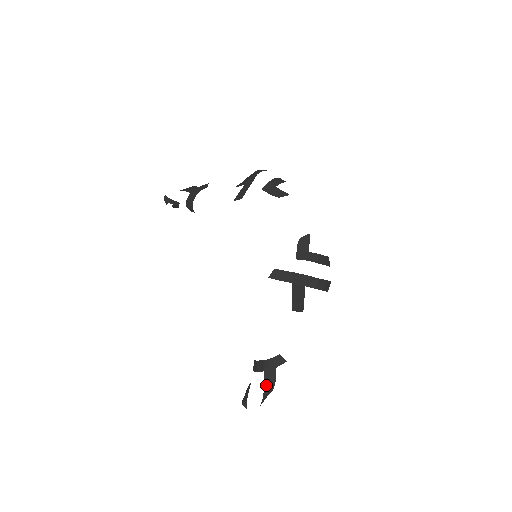
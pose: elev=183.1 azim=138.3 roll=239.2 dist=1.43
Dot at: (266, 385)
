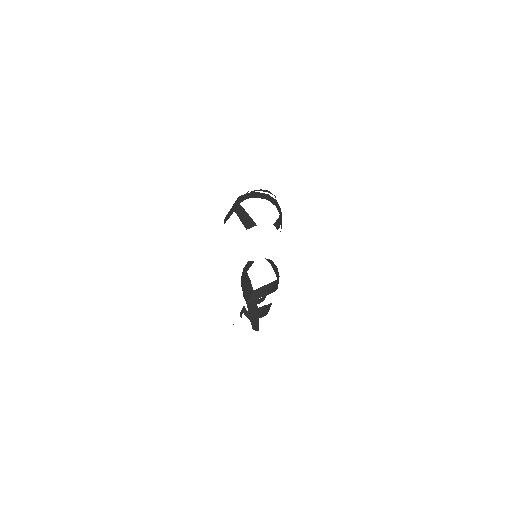
Dot at: (245, 292)
